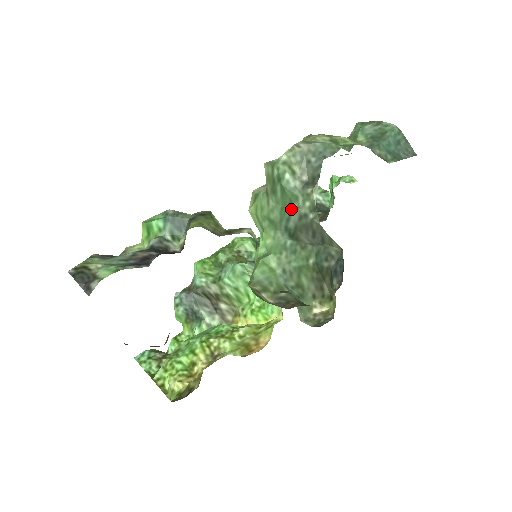
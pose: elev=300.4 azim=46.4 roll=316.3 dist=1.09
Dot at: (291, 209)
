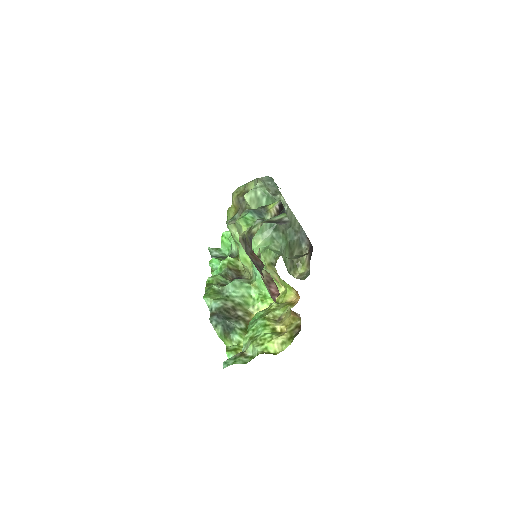
Dot at: occluded
